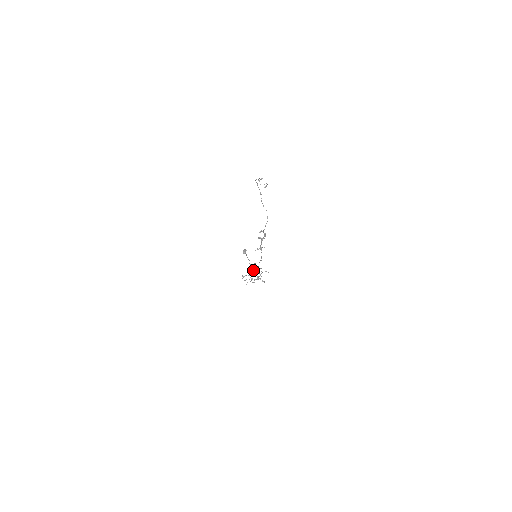
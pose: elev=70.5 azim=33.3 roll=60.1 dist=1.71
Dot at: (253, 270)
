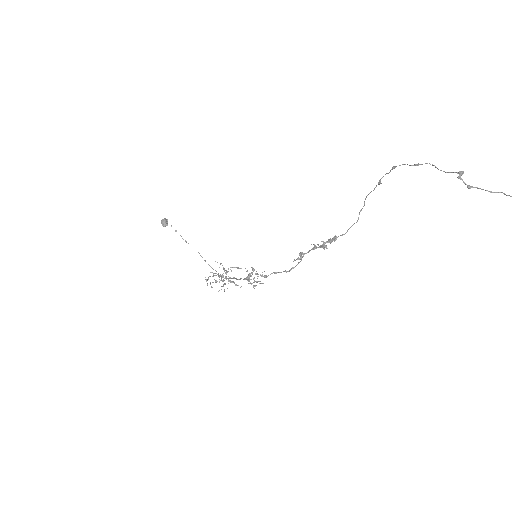
Dot at: (255, 281)
